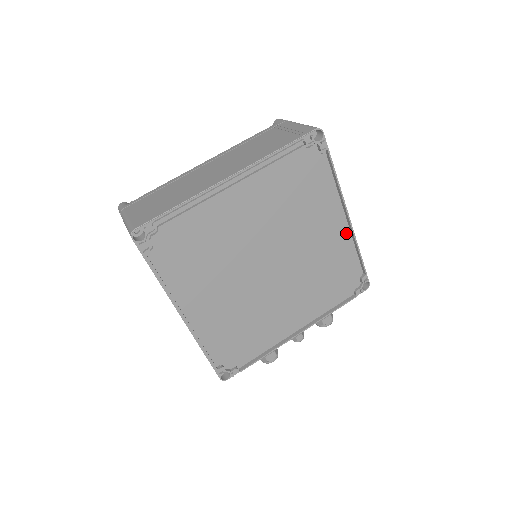
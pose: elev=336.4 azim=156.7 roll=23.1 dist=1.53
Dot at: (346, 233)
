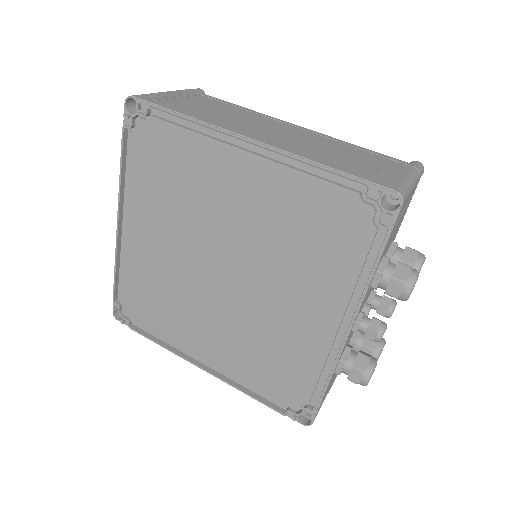
Dot at: (268, 163)
